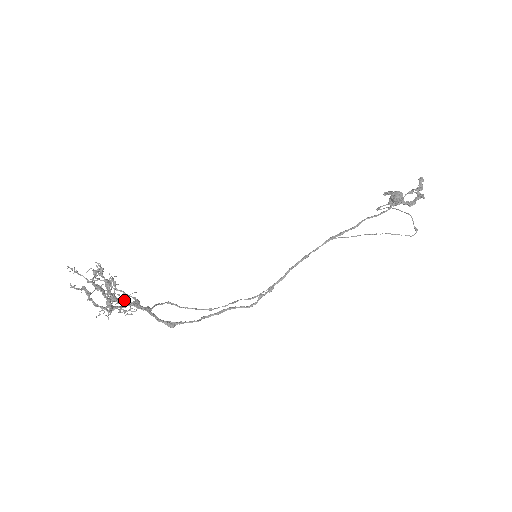
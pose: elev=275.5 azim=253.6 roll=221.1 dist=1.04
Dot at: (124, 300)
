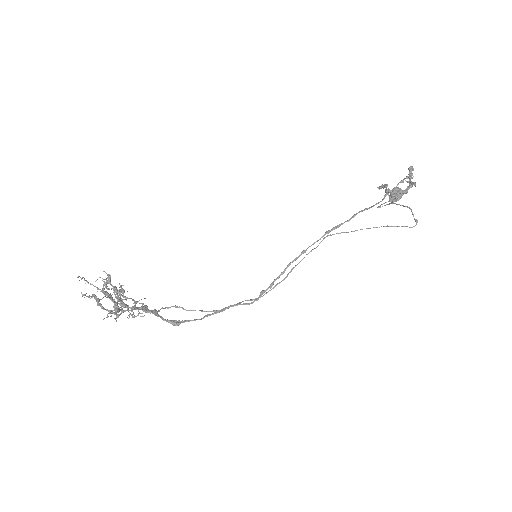
Dot at: (133, 306)
